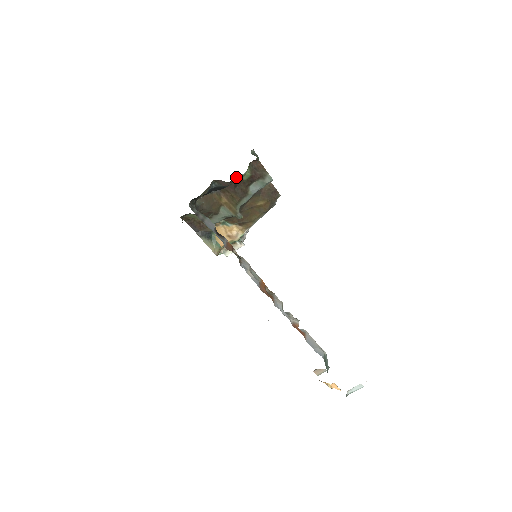
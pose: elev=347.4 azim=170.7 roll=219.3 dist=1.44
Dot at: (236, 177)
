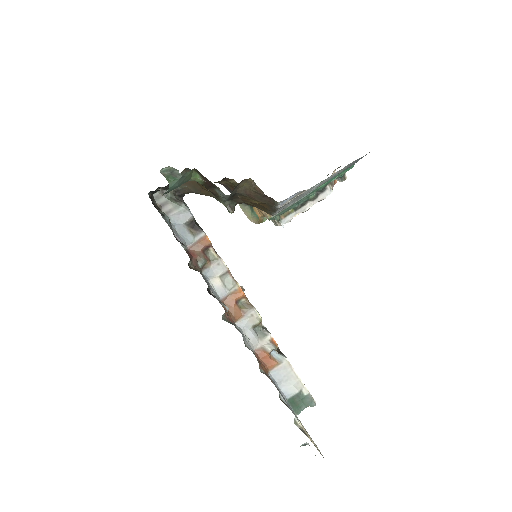
Dot at: occluded
